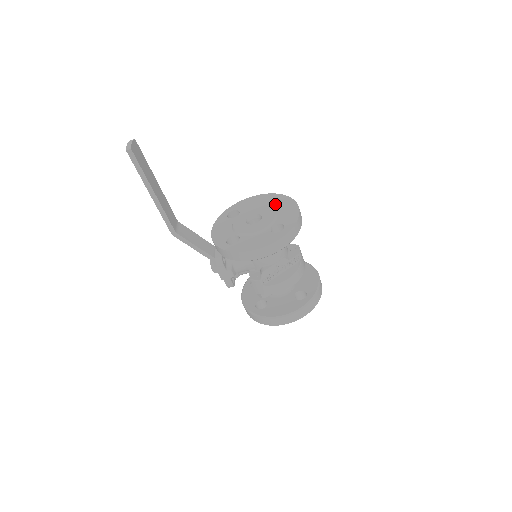
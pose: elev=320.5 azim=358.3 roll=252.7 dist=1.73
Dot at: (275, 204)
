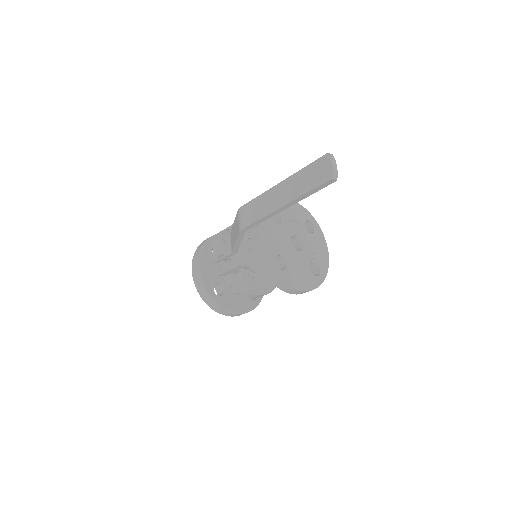
Dot at: occluded
